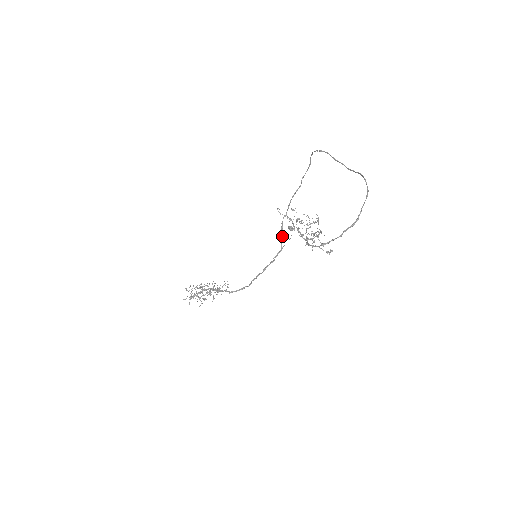
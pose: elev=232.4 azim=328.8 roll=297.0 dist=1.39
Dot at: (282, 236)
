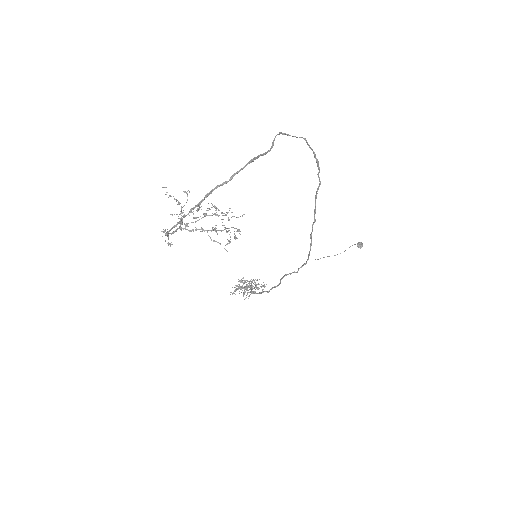
Dot at: (311, 245)
